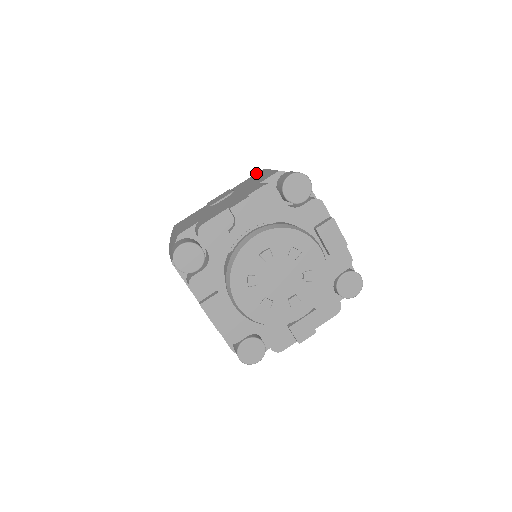
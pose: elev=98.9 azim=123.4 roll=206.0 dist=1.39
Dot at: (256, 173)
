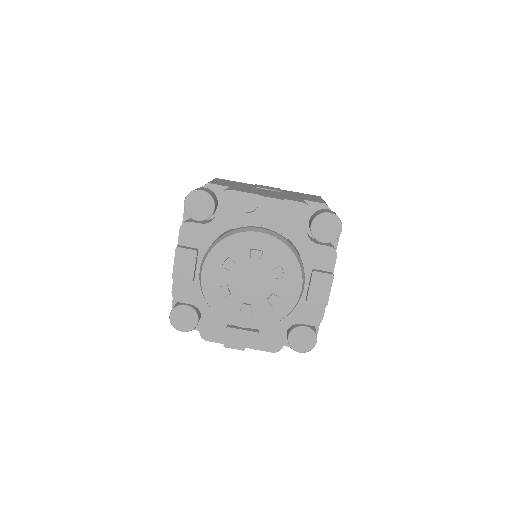
Dot at: occluded
